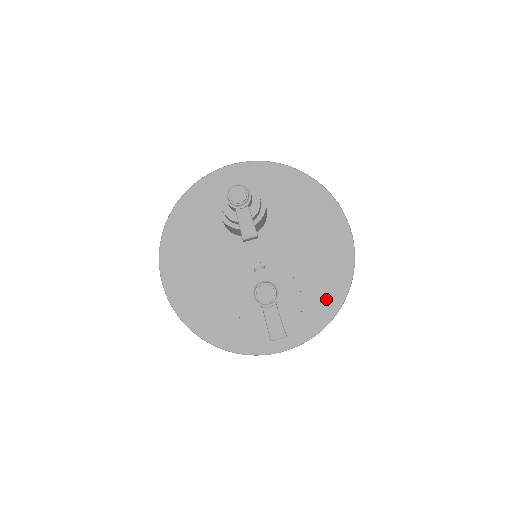
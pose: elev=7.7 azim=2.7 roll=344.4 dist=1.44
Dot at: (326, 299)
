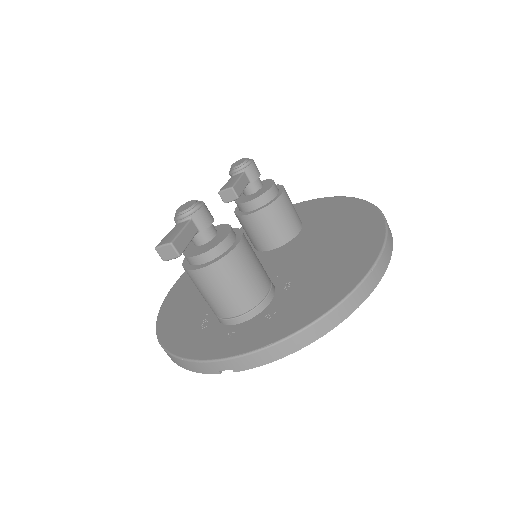
Dot at: (310, 305)
